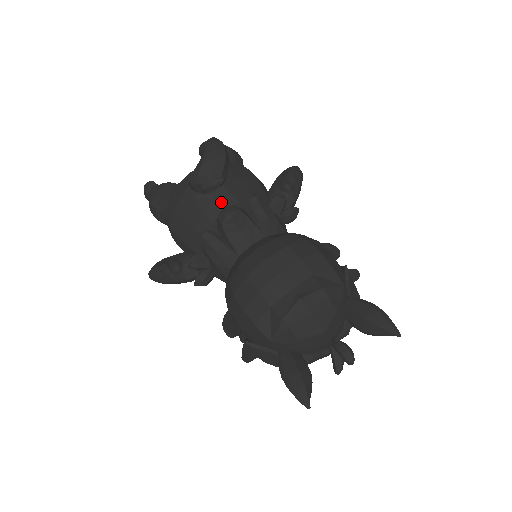
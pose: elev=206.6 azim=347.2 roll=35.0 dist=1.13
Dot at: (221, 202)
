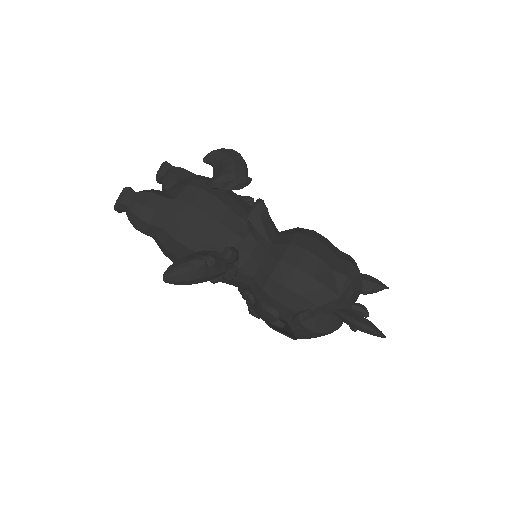
Dot at: (239, 202)
